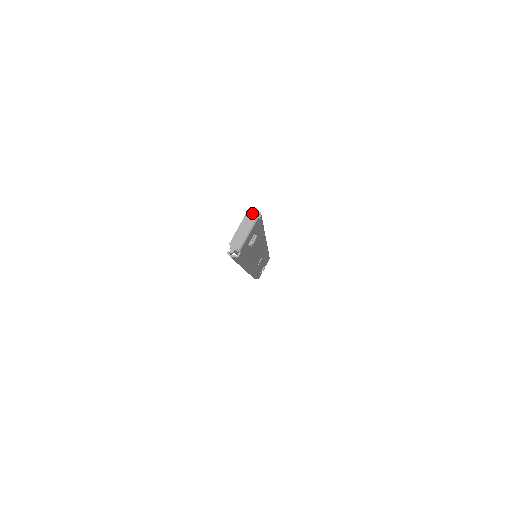
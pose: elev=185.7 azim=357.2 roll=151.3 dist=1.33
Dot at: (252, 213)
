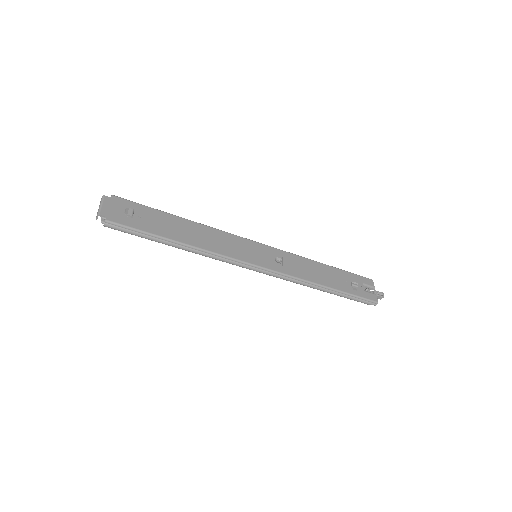
Dot at: occluded
